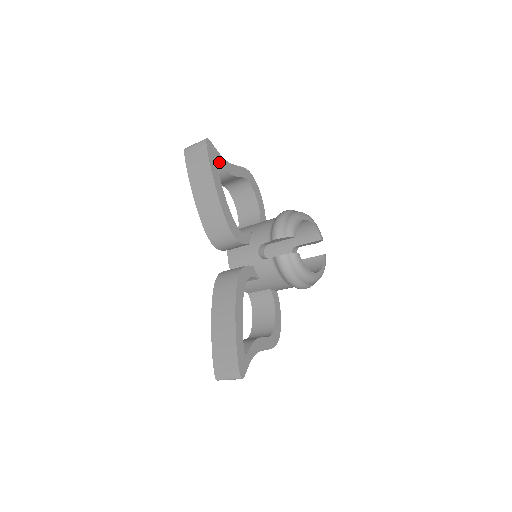
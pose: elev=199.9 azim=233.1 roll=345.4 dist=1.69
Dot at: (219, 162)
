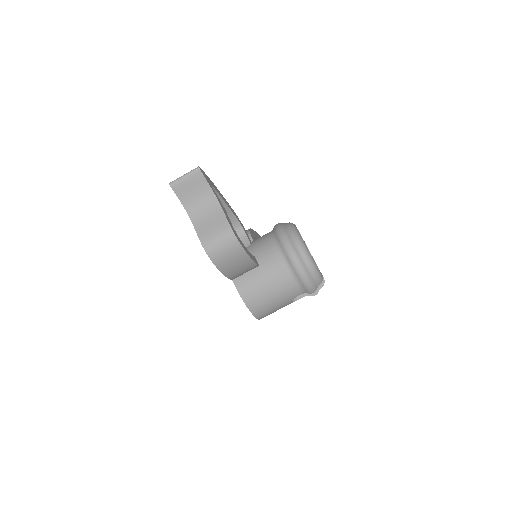
Dot at: occluded
